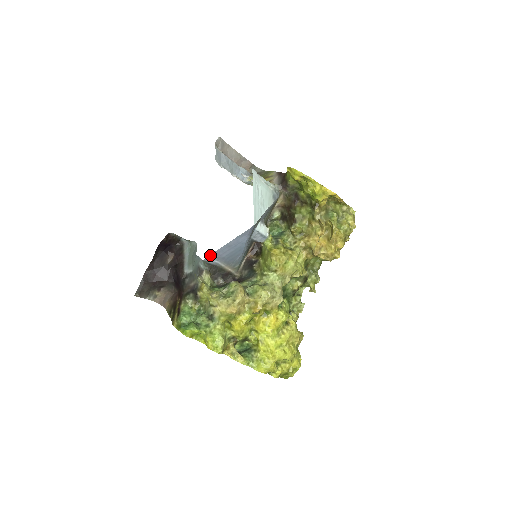
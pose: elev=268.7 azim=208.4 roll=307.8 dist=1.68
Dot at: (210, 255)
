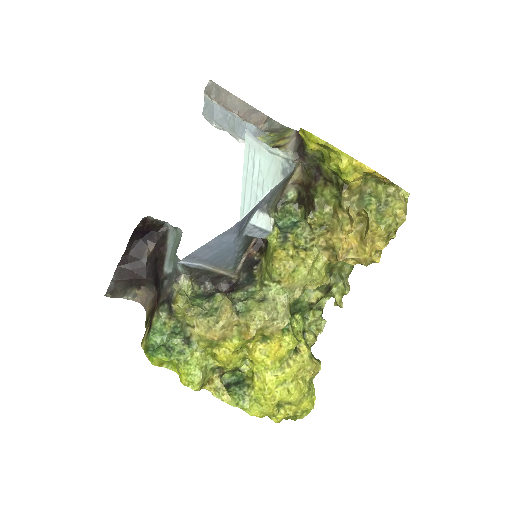
Dot at: (185, 257)
